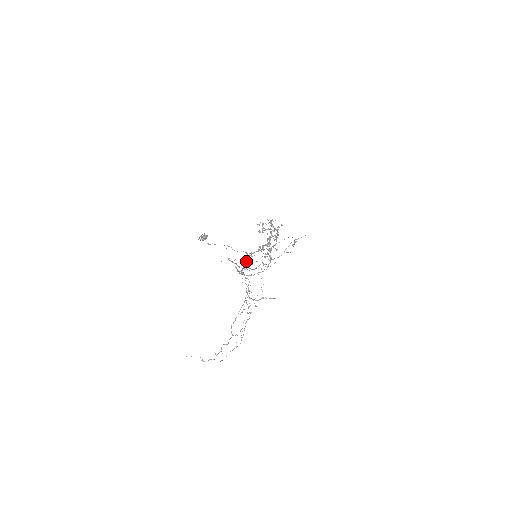
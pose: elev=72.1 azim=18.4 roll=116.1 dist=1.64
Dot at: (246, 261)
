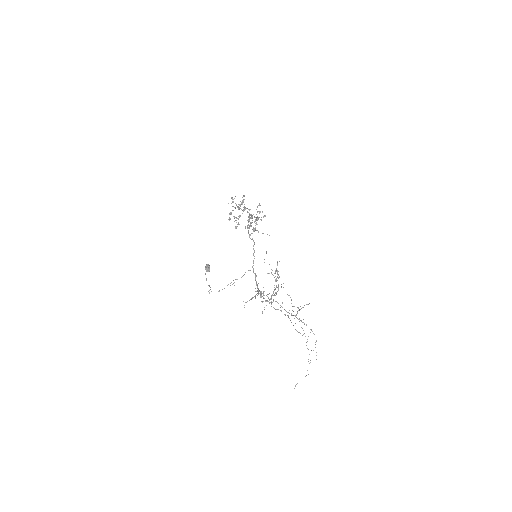
Dot at: occluded
